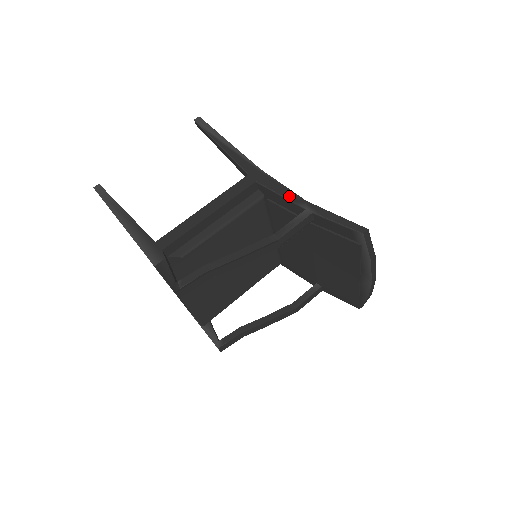
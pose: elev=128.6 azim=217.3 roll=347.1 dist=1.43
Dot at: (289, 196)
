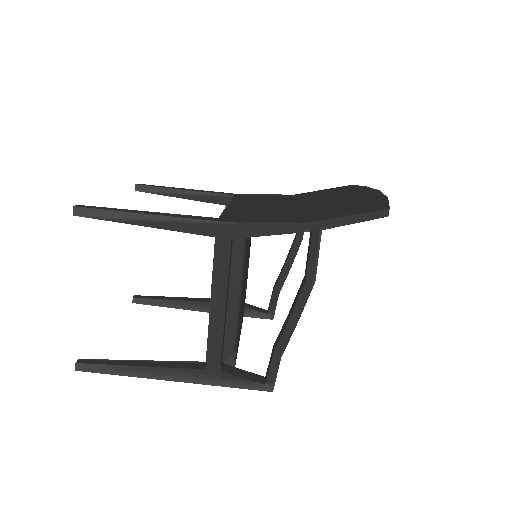
Dot at: (282, 231)
